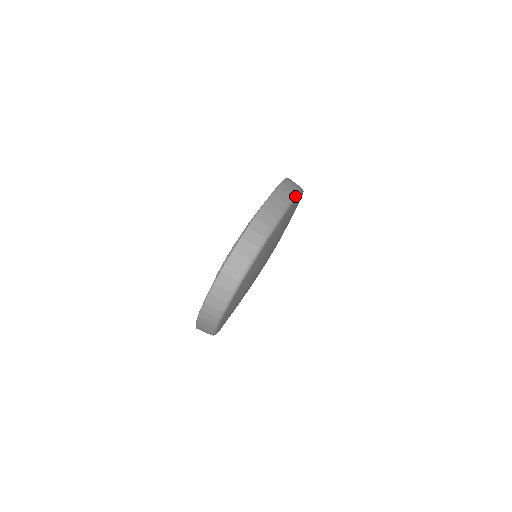
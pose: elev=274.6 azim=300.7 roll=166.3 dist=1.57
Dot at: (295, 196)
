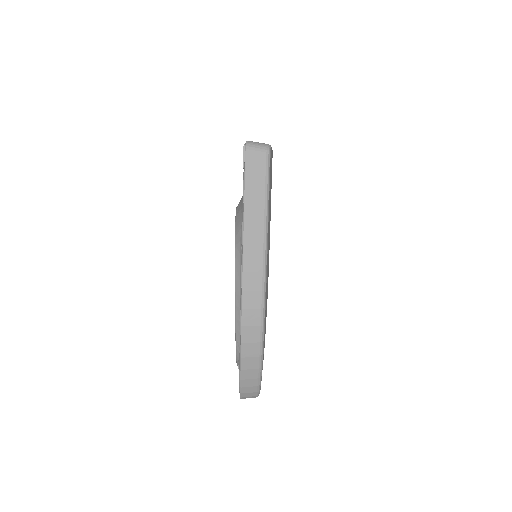
Dot at: (262, 346)
